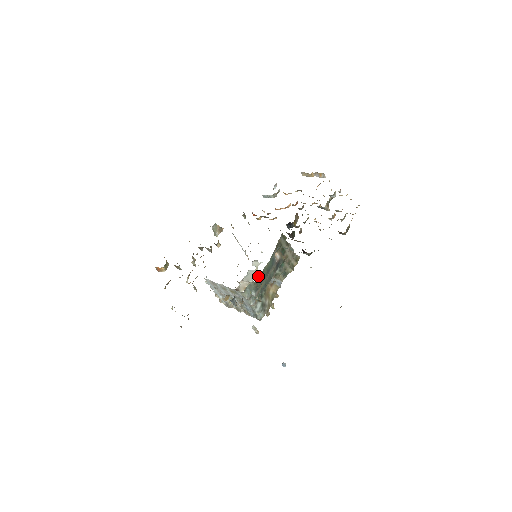
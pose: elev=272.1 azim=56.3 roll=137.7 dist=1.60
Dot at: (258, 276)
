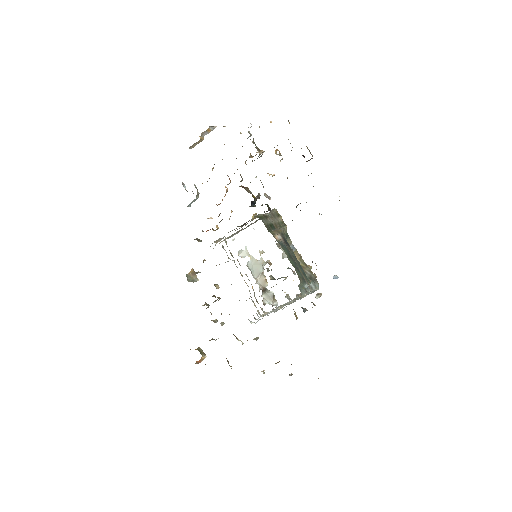
Dot at: (261, 260)
